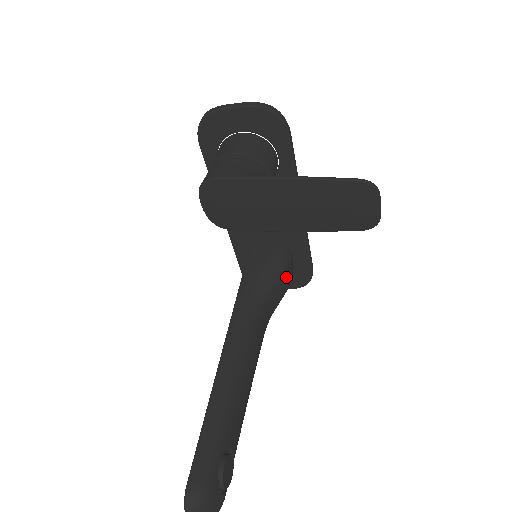
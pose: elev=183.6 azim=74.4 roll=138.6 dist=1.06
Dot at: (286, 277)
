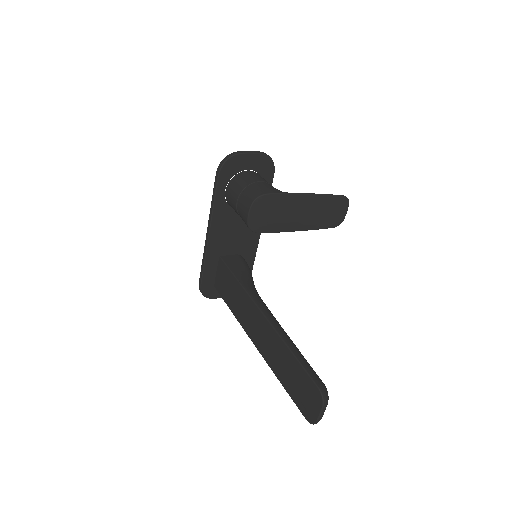
Dot at: occluded
